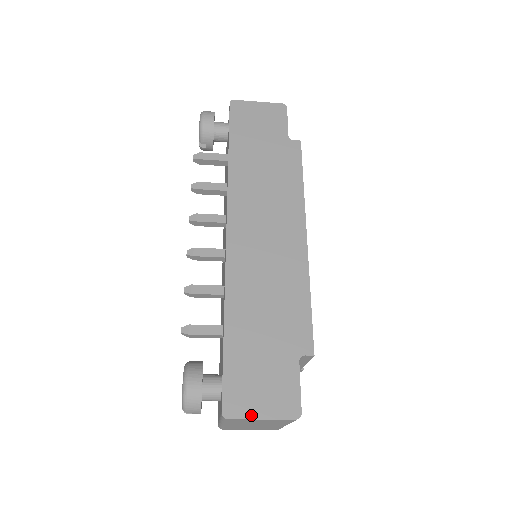
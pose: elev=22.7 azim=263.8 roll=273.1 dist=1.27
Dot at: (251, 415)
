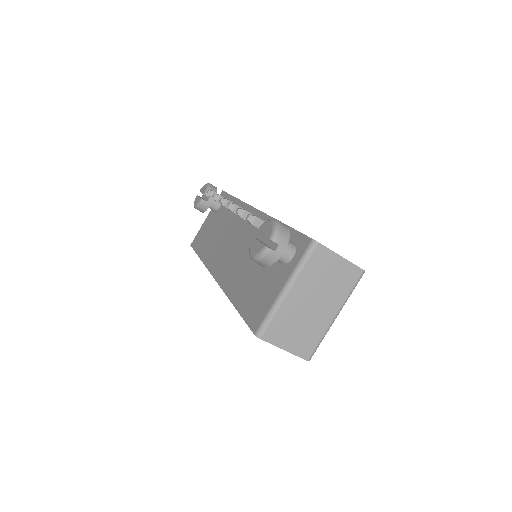
Dot at: (333, 251)
